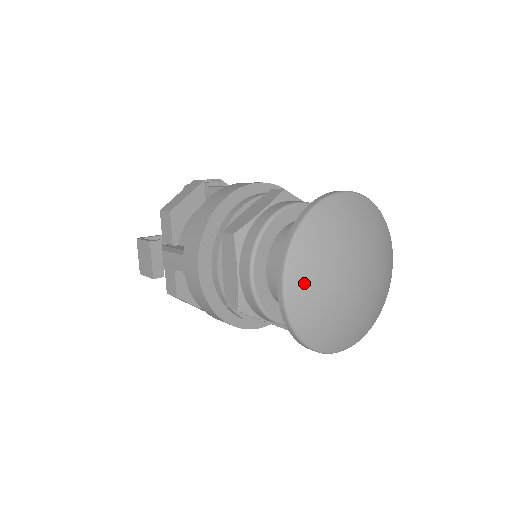
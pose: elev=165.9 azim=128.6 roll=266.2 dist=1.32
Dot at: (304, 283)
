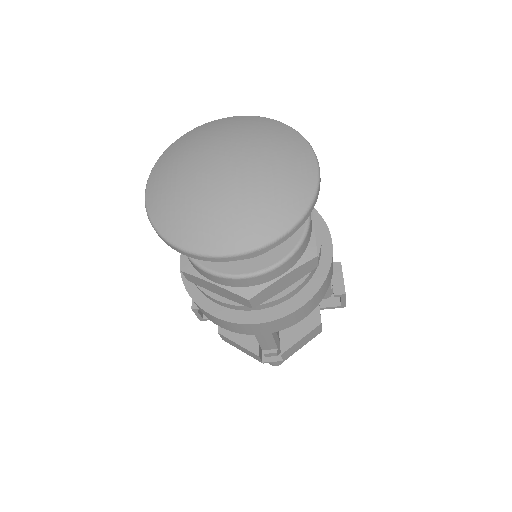
Dot at: (160, 179)
